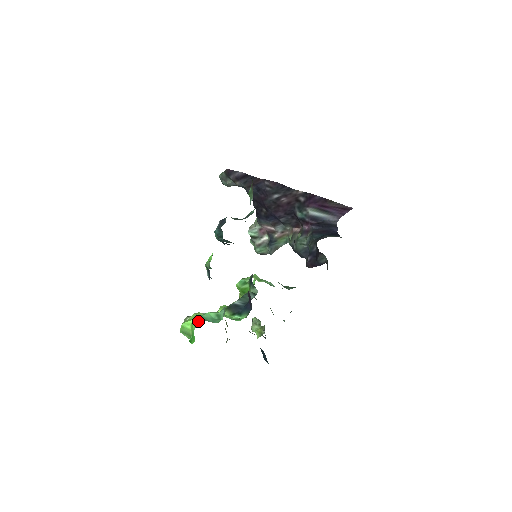
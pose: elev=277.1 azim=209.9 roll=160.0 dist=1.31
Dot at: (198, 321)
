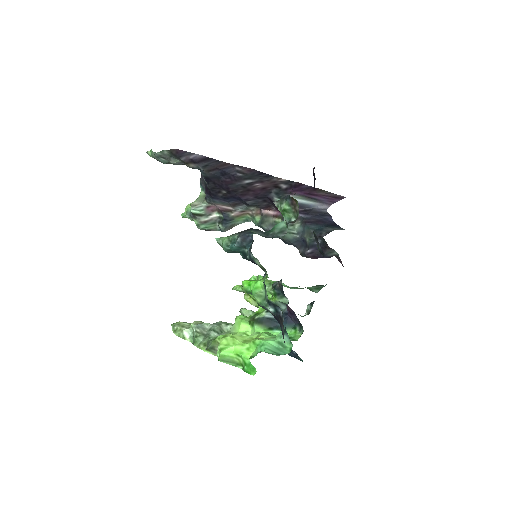
Dot at: (249, 349)
